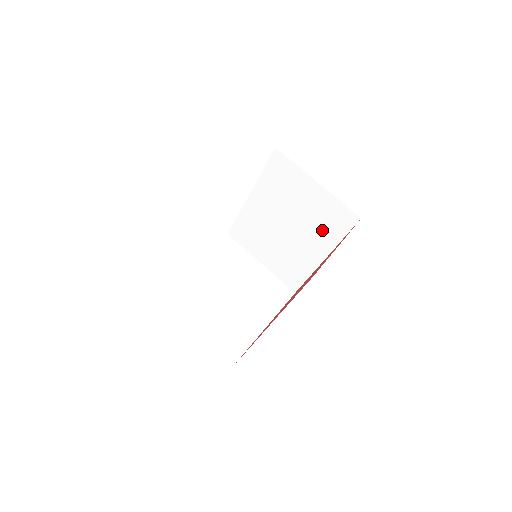
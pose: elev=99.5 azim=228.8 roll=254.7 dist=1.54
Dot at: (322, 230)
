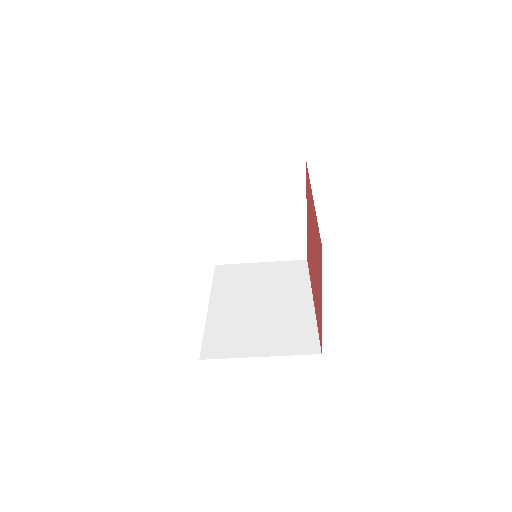
Dot at: occluded
